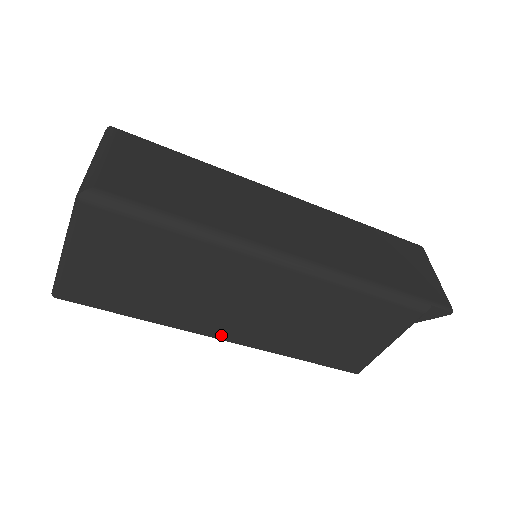
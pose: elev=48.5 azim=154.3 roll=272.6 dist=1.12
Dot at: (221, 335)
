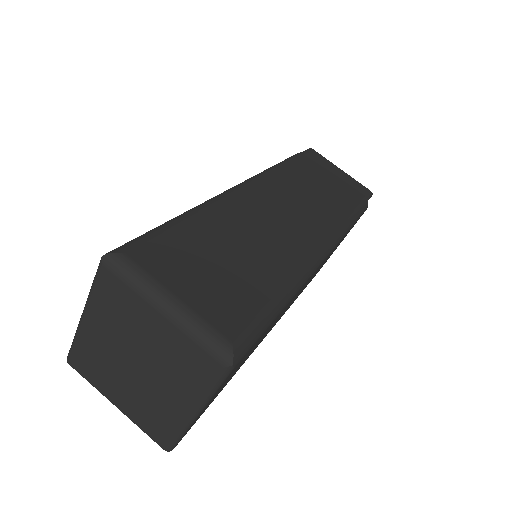
Dot at: occluded
